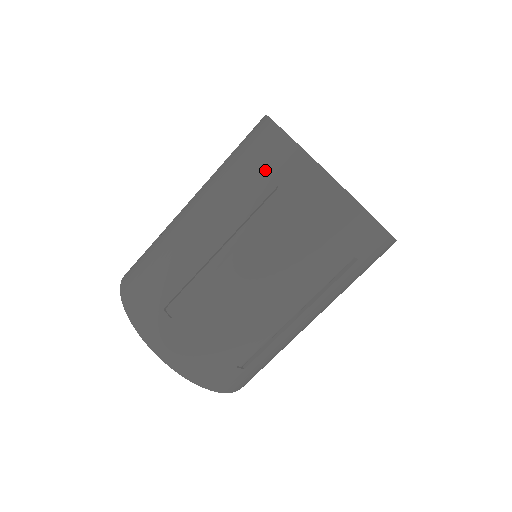
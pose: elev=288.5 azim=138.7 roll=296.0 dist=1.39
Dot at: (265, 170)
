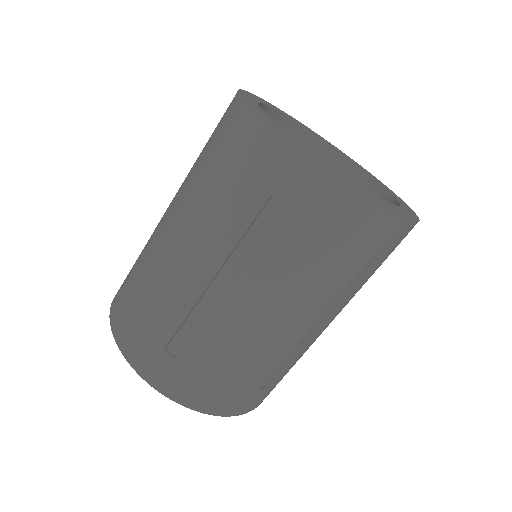
Dot at: occluded
